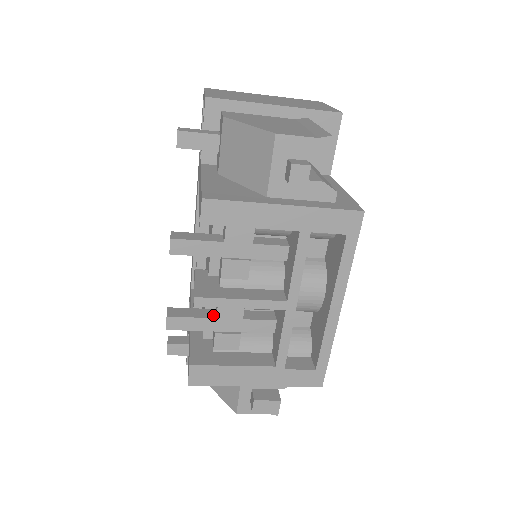
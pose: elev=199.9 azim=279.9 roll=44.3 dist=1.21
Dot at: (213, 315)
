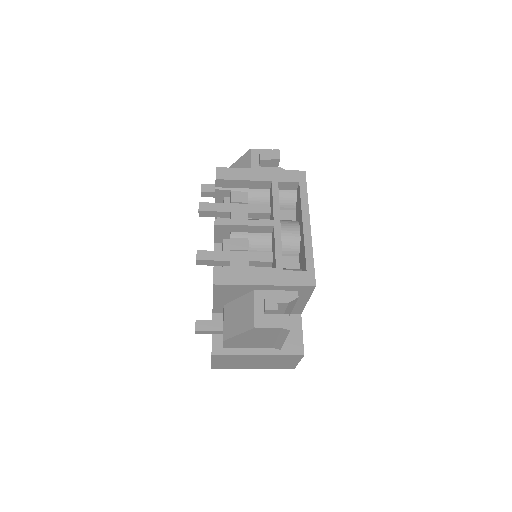
Dot at: (228, 252)
